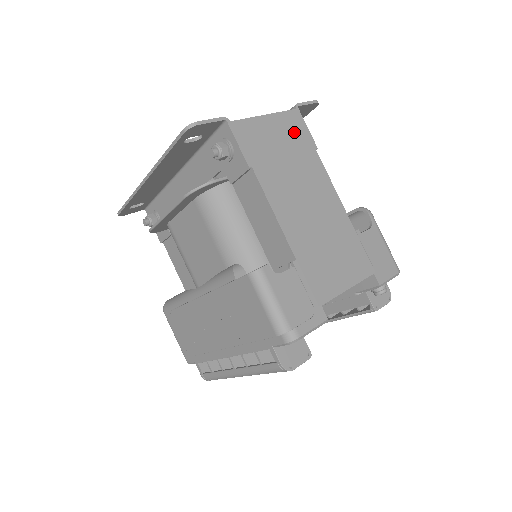
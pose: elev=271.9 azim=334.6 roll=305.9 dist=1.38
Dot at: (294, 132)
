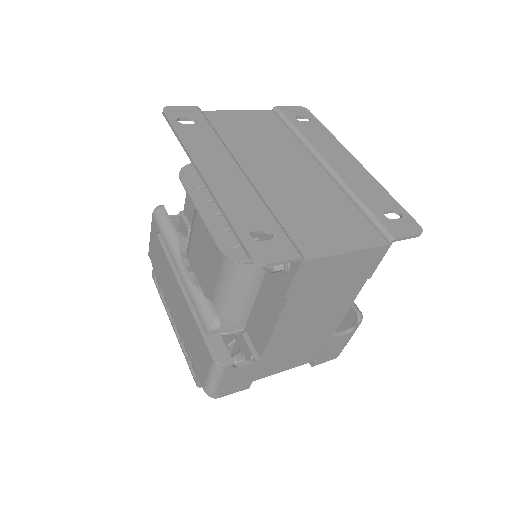
Dot at: (362, 266)
